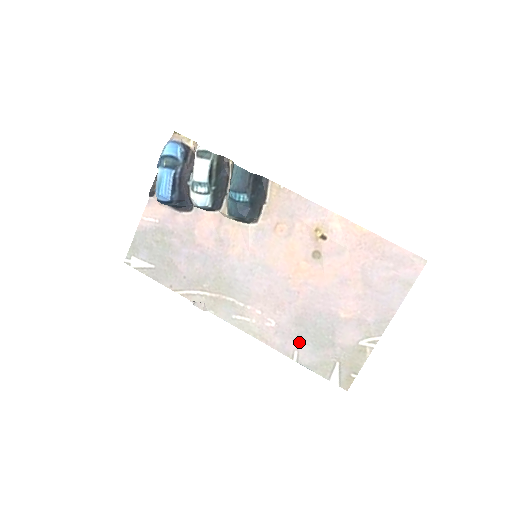
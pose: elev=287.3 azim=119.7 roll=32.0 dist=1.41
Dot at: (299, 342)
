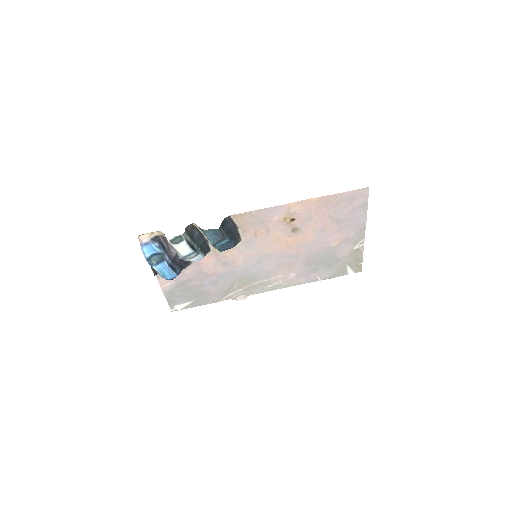
Dot at: (316, 272)
